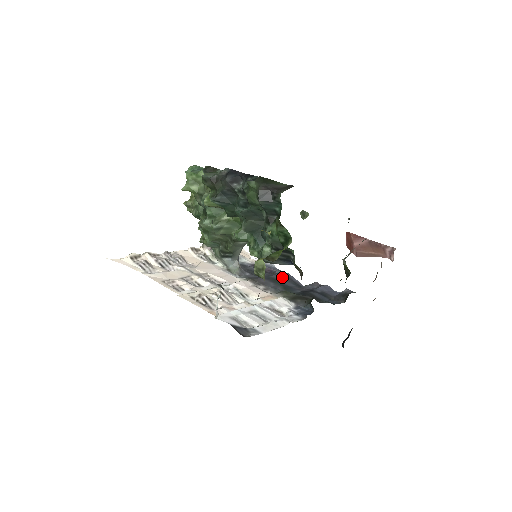
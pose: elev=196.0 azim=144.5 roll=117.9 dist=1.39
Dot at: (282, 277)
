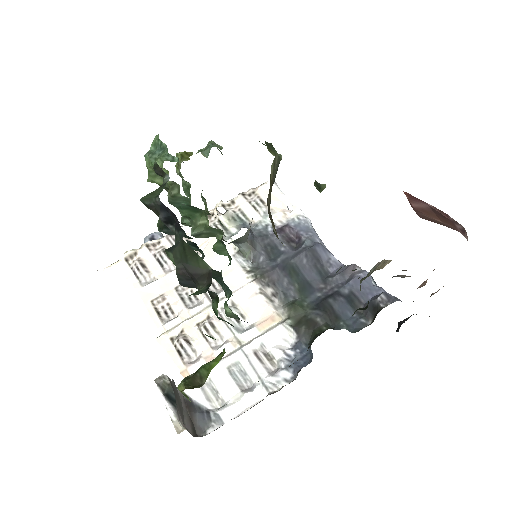
Dot at: (306, 259)
